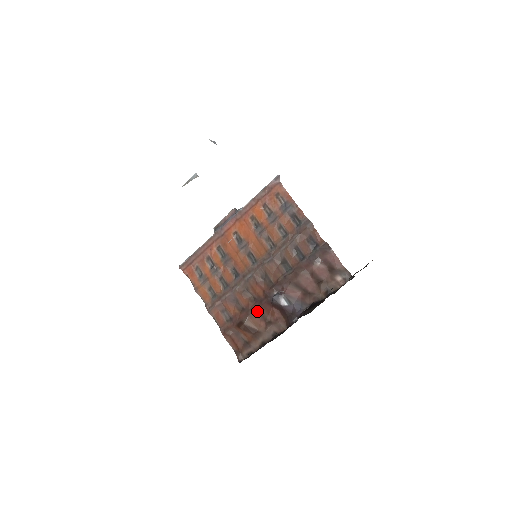
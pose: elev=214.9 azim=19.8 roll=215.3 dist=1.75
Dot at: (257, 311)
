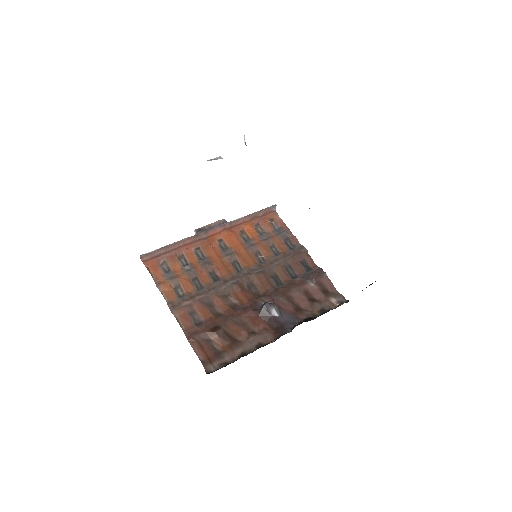
Dot at: (239, 318)
